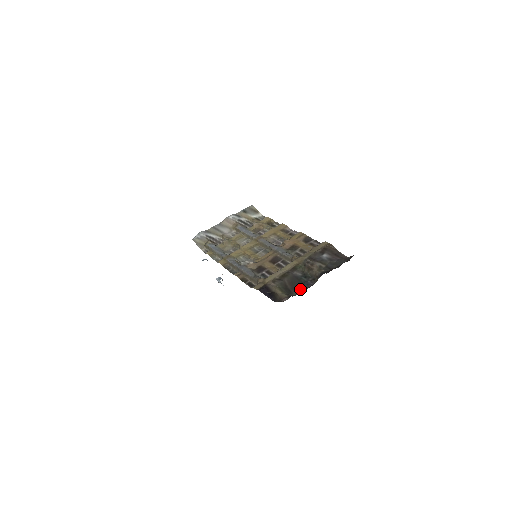
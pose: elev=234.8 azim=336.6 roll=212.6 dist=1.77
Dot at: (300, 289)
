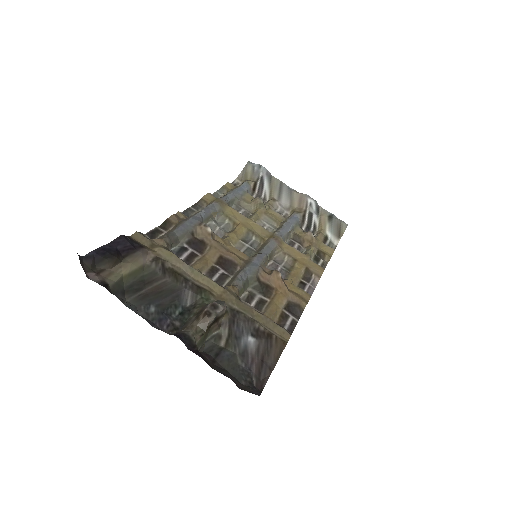
Dot at: (145, 308)
